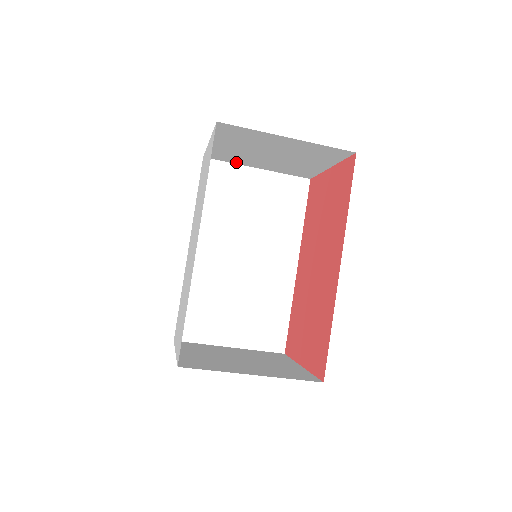
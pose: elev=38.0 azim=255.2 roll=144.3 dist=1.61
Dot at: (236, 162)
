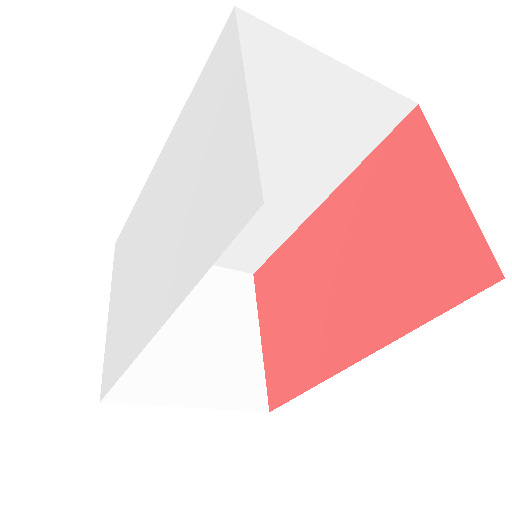
Dot at: occluded
